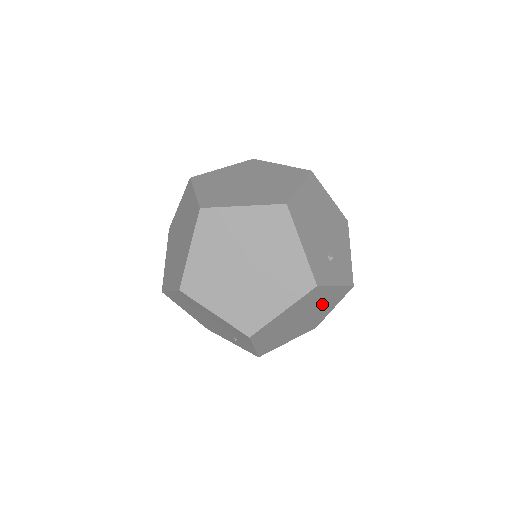
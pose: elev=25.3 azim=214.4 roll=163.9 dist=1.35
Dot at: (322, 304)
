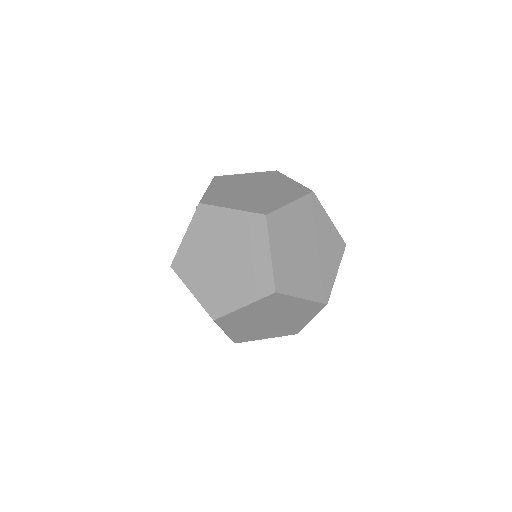
Dot at: occluded
